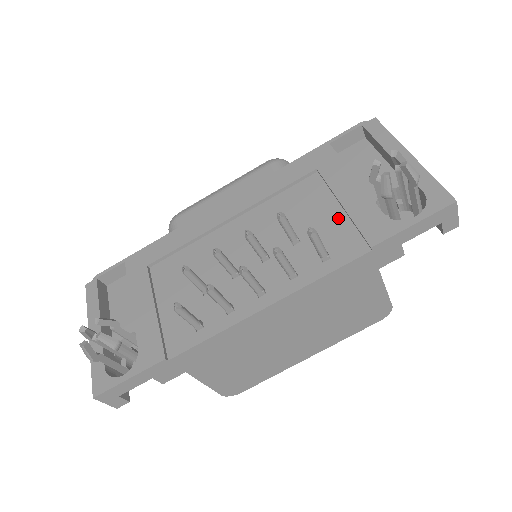
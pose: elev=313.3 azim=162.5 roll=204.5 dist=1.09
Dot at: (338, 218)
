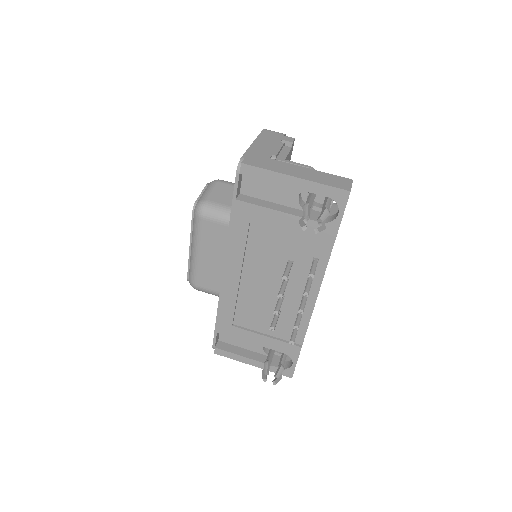
Dot at: (297, 238)
